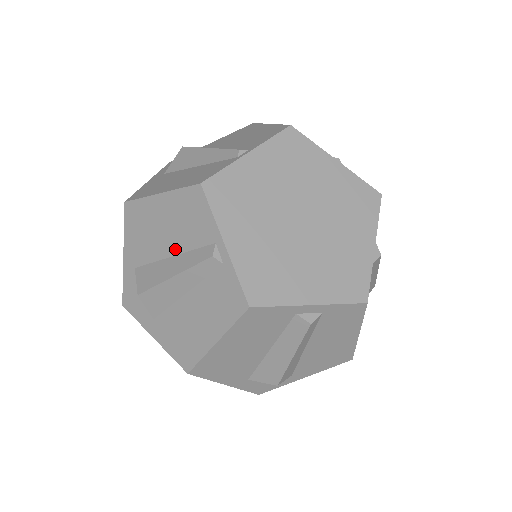
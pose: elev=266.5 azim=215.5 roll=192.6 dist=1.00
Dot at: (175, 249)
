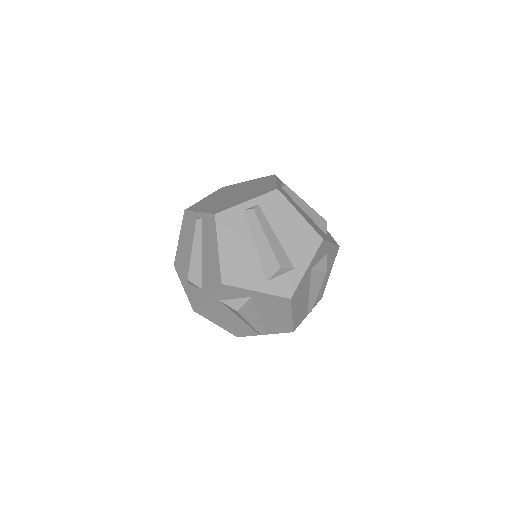
Dot at: (191, 246)
